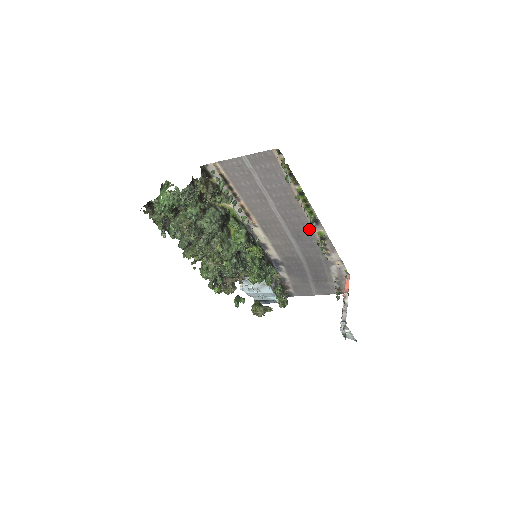
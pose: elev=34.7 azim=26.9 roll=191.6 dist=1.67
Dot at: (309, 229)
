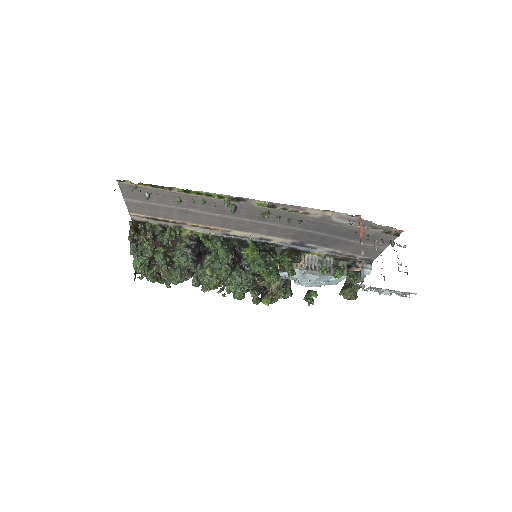
Dot at: (251, 207)
